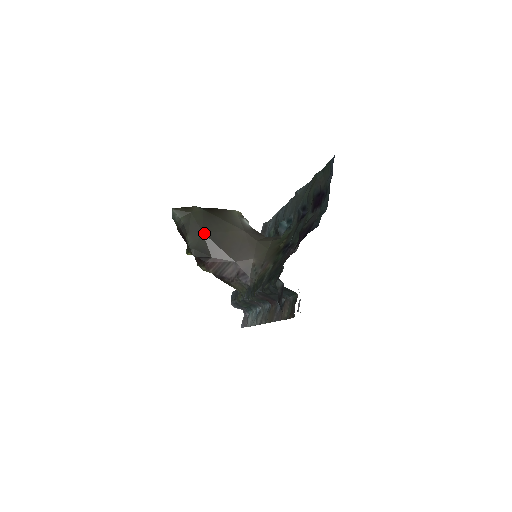
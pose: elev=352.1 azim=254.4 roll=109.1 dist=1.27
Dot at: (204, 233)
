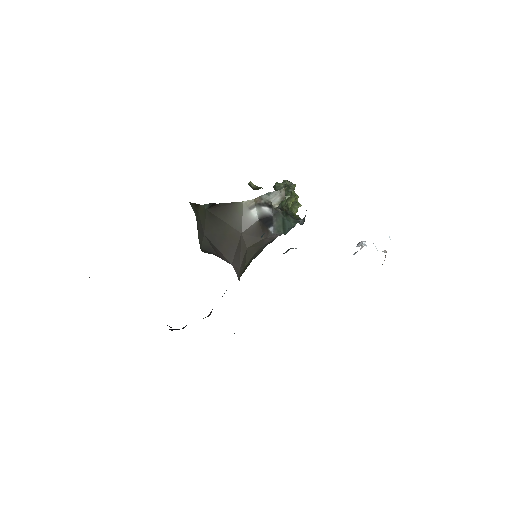
Dot at: (206, 236)
